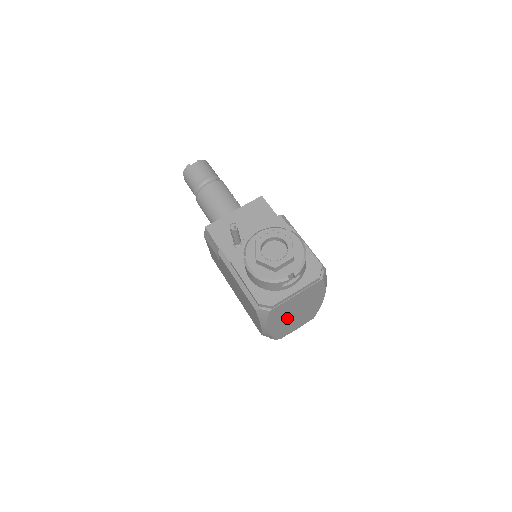
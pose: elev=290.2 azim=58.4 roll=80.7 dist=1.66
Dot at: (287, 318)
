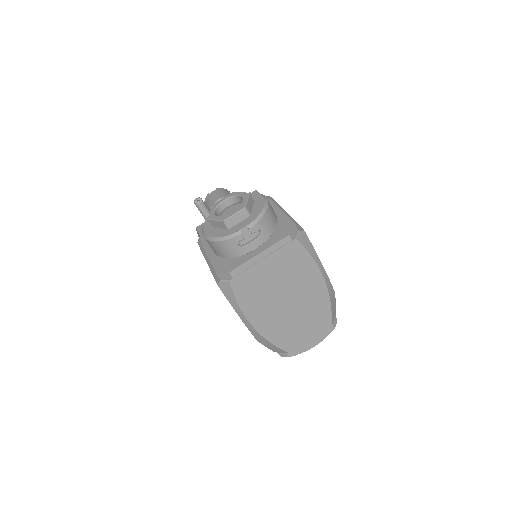
Dot at: (275, 307)
